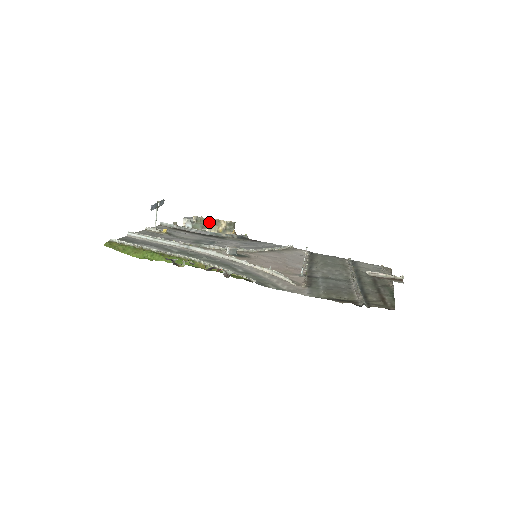
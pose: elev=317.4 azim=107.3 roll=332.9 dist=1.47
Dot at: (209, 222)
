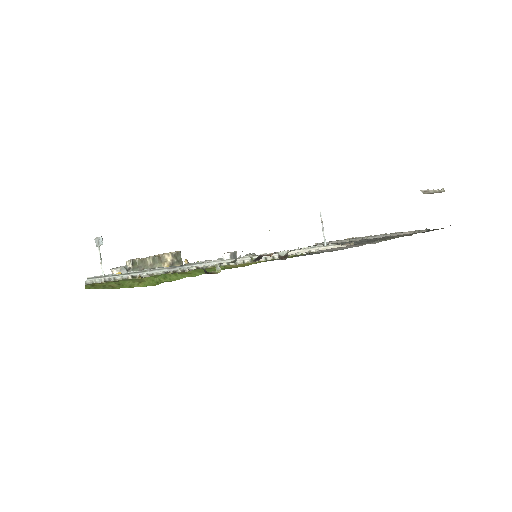
Dot at: (149, 261)
